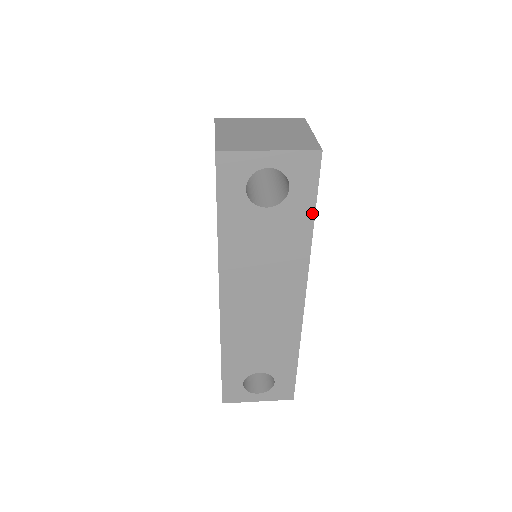
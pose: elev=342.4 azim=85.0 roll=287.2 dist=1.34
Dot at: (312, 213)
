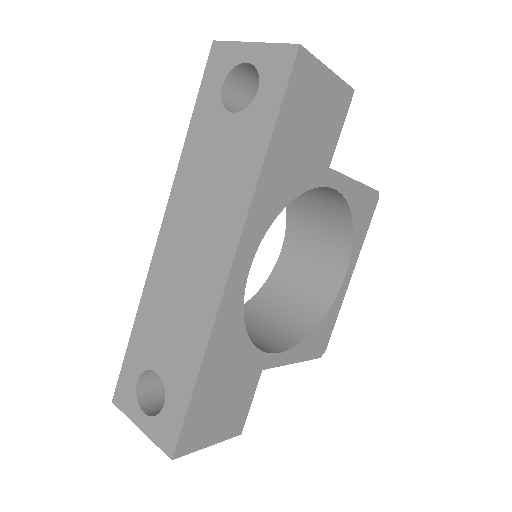
Dot at: (271, 129)
